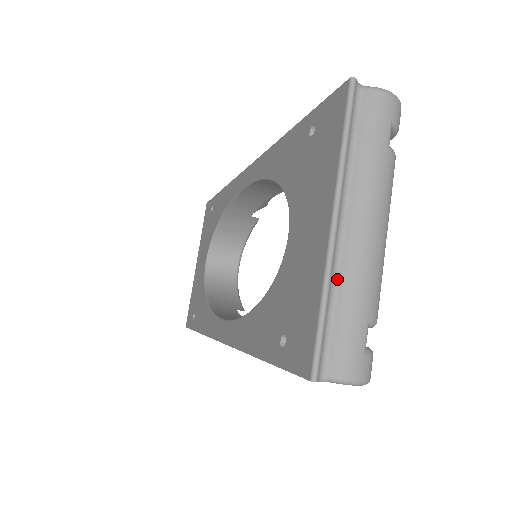
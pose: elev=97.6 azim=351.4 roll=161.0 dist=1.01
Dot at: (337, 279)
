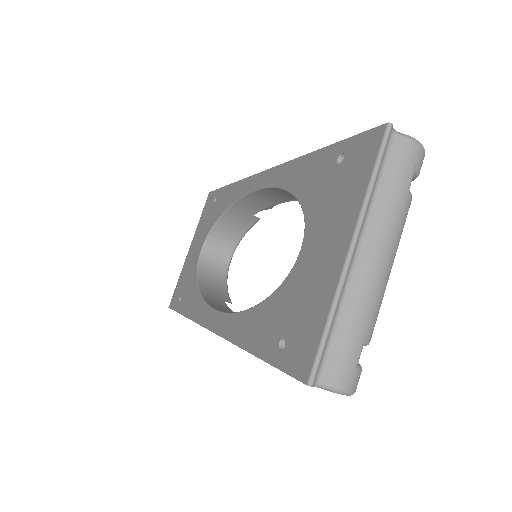
Dot at: (345, 300)
